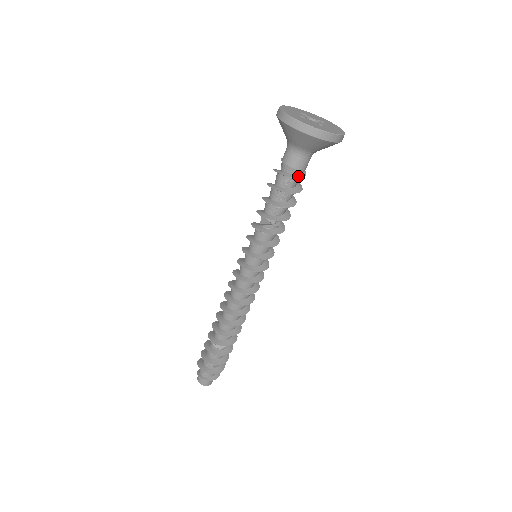
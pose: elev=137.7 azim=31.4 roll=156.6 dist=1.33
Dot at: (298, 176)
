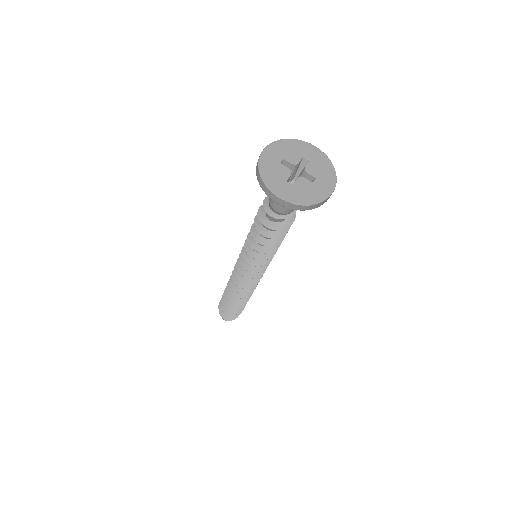
Dot at: (273, 214)
